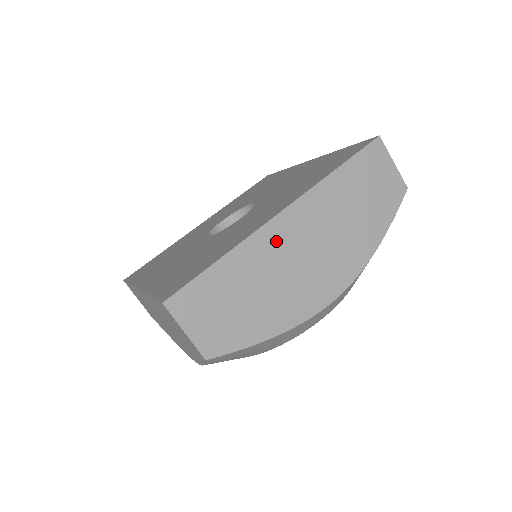
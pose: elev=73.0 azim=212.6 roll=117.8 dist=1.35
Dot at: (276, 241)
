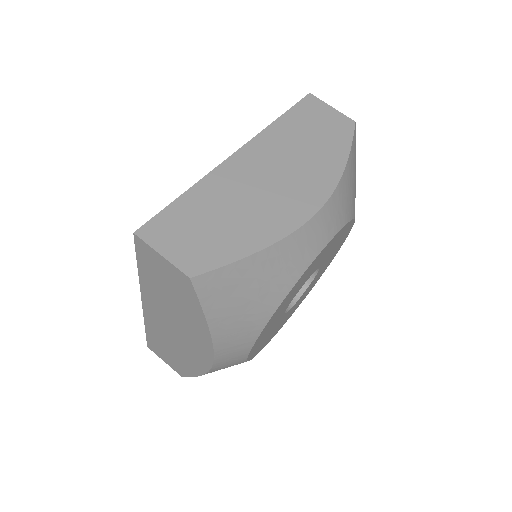
Dot at: (237, 174)
